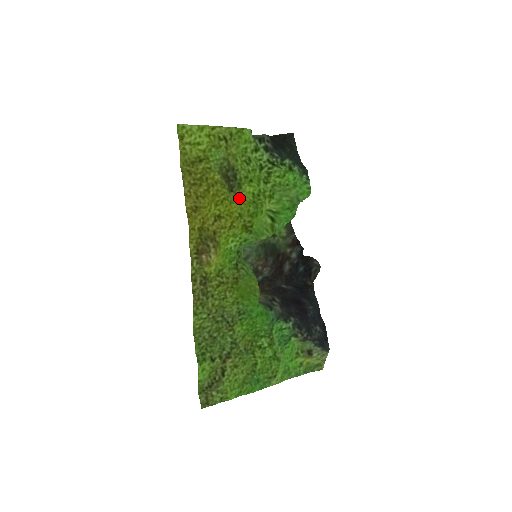
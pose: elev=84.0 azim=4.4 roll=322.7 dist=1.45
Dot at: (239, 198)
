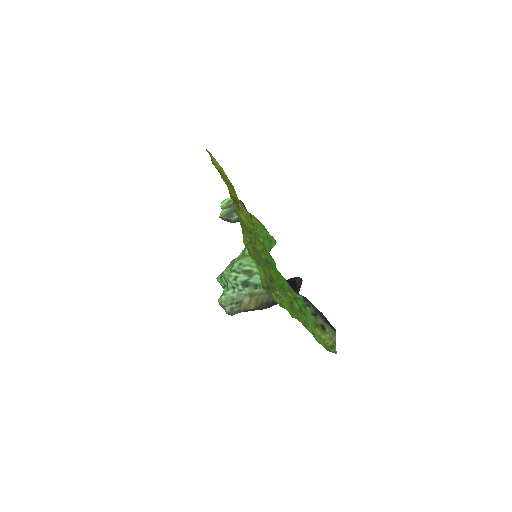
Dot at: occluded
